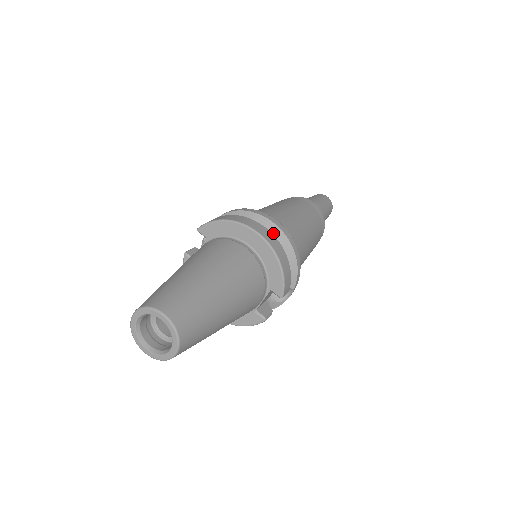
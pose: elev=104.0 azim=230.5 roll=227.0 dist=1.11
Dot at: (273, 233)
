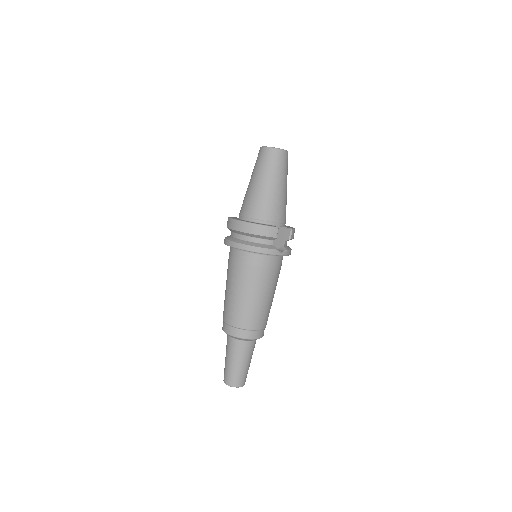
Dot at: occluded
